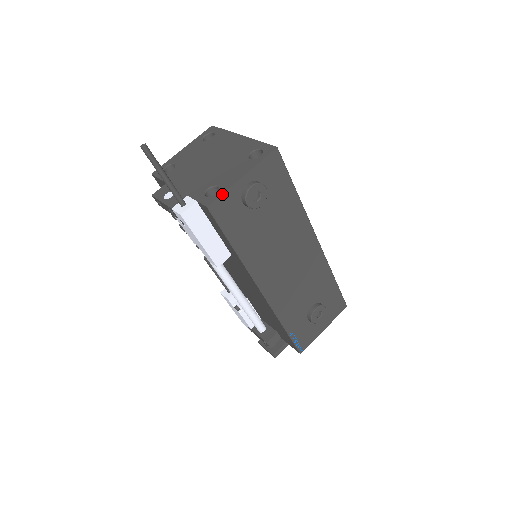
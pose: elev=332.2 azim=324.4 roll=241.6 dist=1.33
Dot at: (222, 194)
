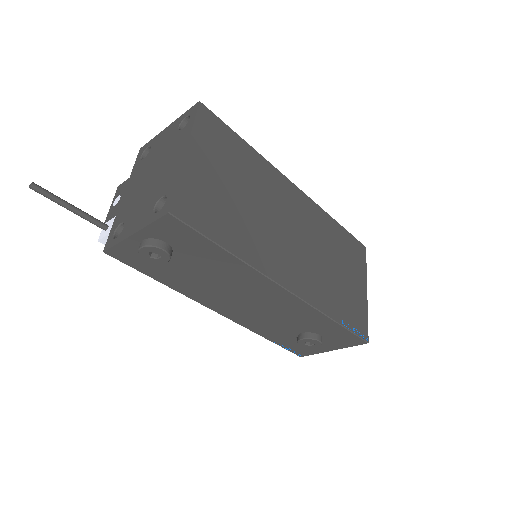
Dot at: (115, 245)
